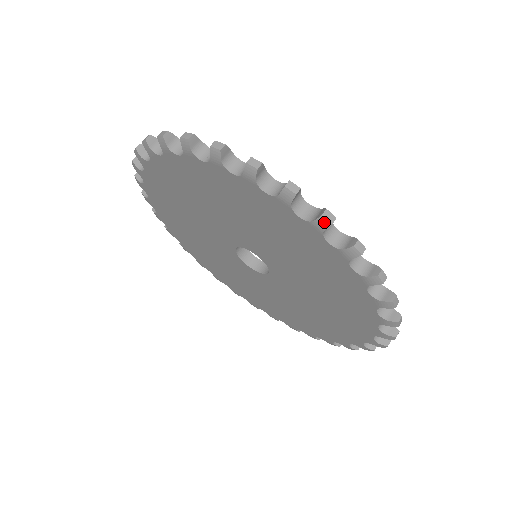
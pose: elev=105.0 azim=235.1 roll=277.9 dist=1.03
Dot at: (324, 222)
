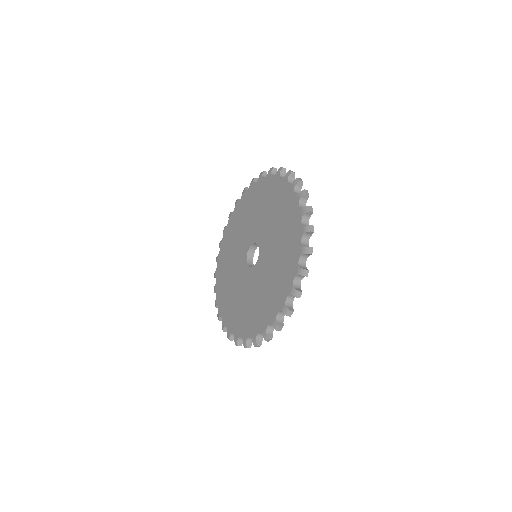
Dot at: (309, 228)
